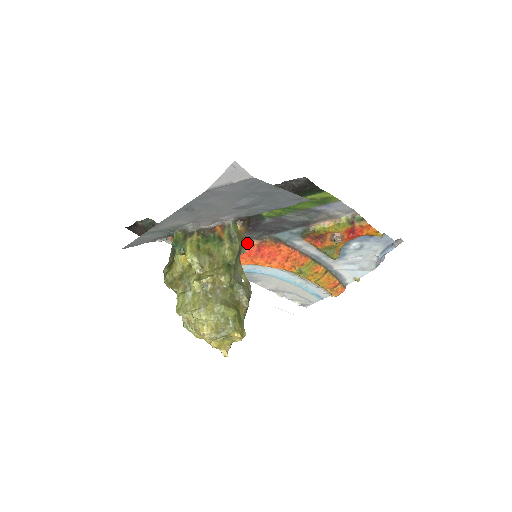
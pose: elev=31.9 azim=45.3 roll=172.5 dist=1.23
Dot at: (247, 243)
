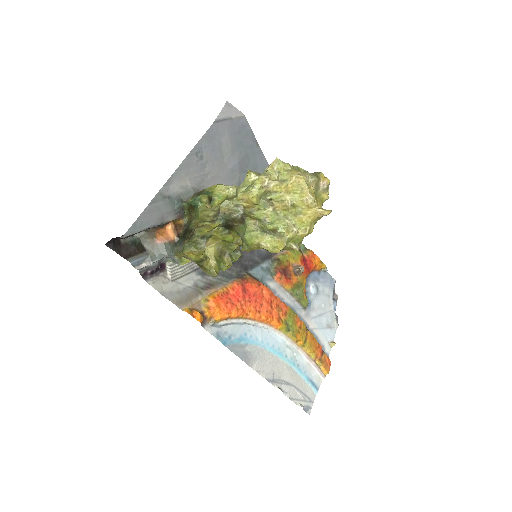
Dot at: (230, 283)
